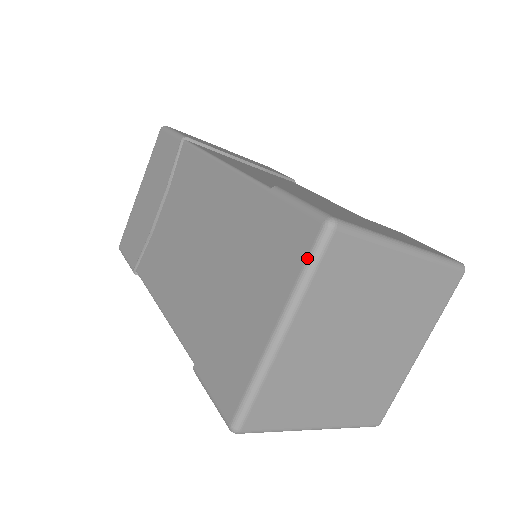
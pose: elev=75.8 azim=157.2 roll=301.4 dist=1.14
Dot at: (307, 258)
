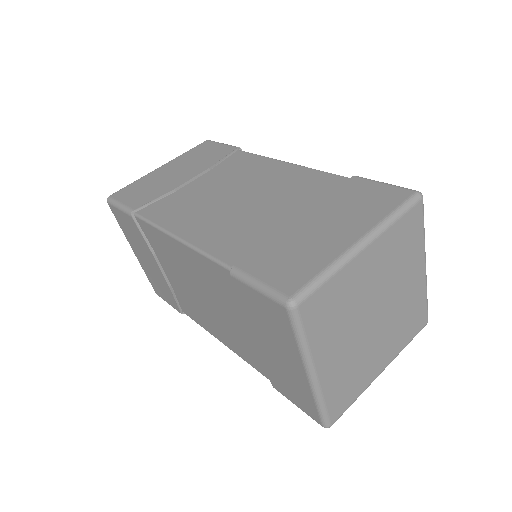
Dot at: (399, 205)
